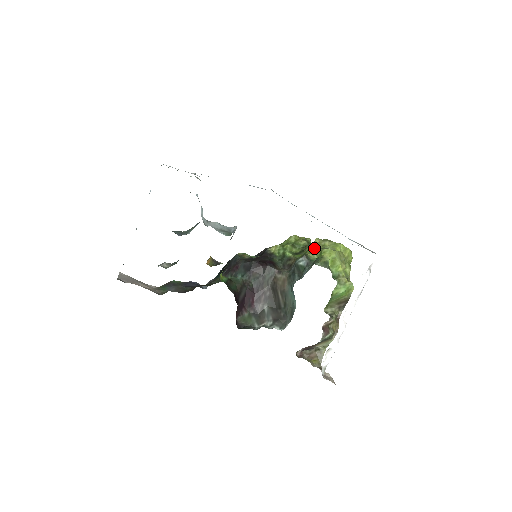
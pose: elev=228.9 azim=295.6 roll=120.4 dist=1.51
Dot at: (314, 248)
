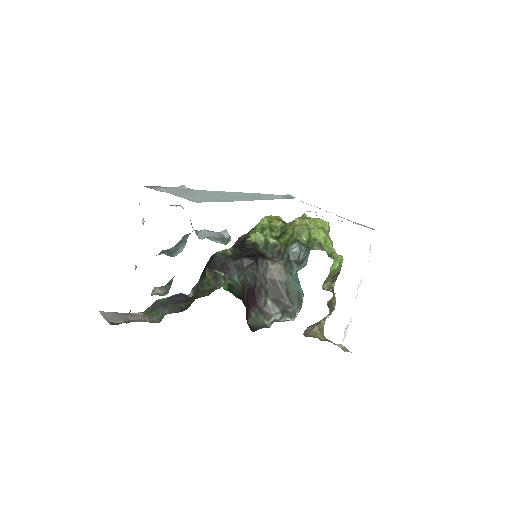
Dot at: (300, 230)
